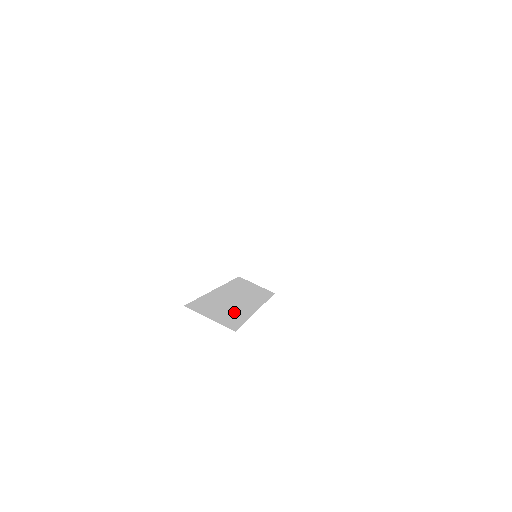
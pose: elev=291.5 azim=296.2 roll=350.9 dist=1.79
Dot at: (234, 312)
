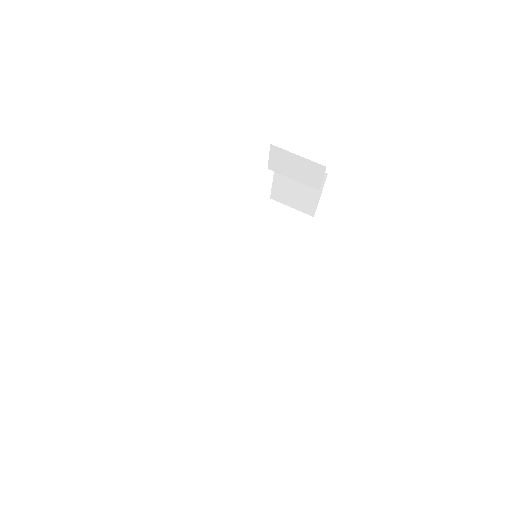
Dot at: (239, 329)
